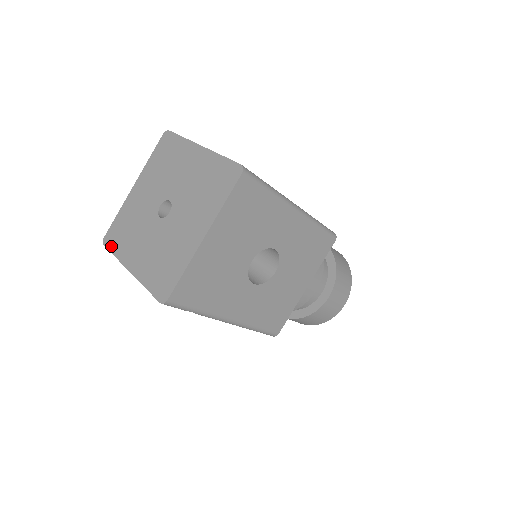
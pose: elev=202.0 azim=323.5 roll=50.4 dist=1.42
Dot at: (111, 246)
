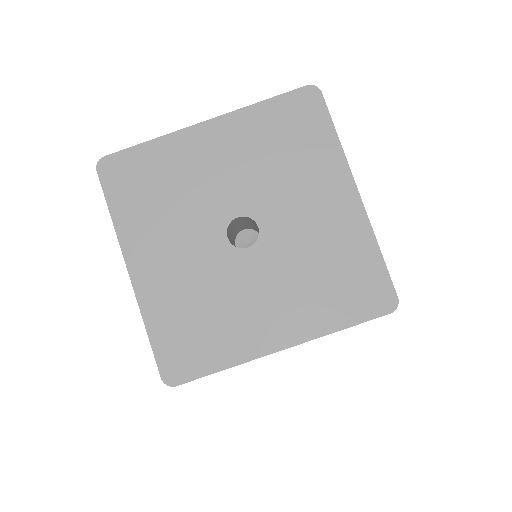
Dot at: (197, 369)
